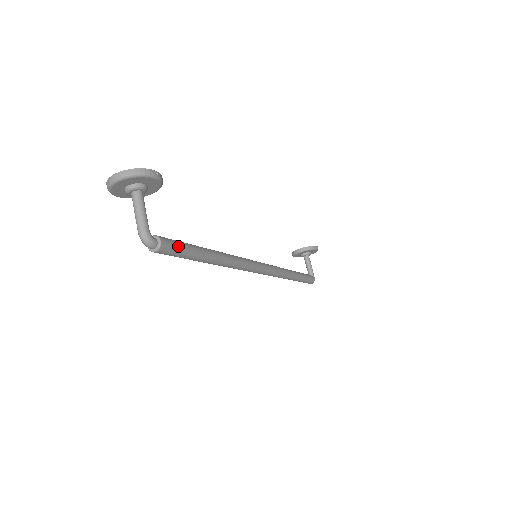
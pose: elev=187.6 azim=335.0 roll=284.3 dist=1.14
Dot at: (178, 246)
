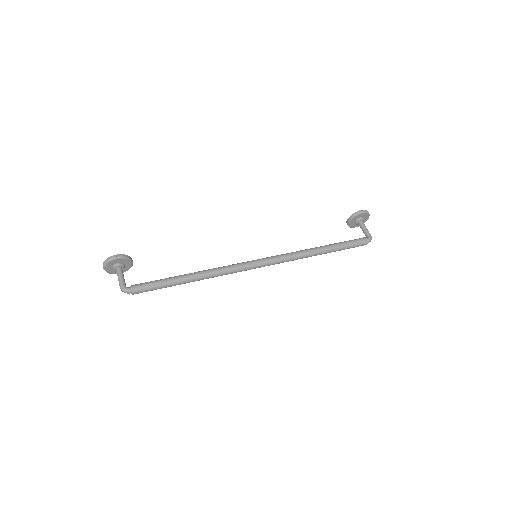
Dot at: (148, 285)
